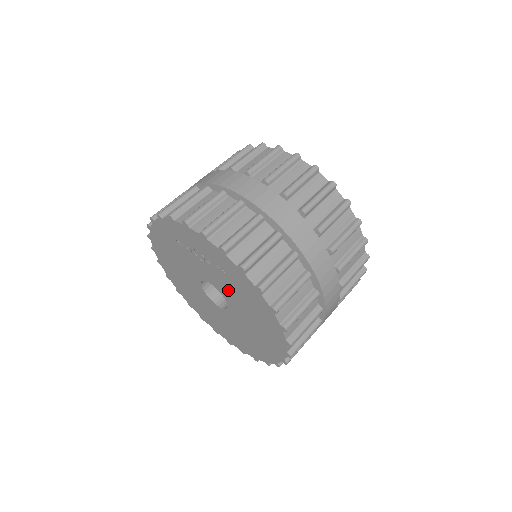
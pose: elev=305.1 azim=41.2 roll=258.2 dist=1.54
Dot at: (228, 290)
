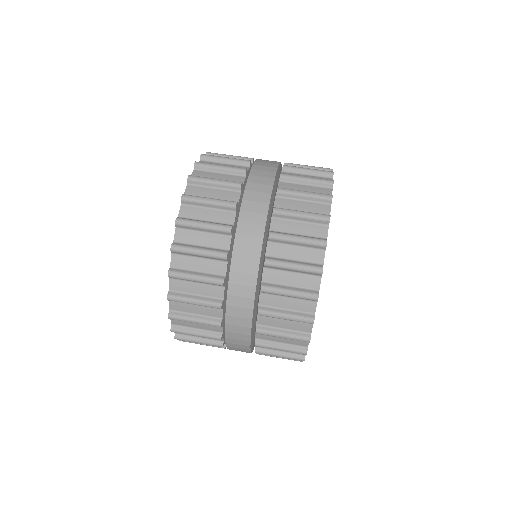
Dot at: occluded
